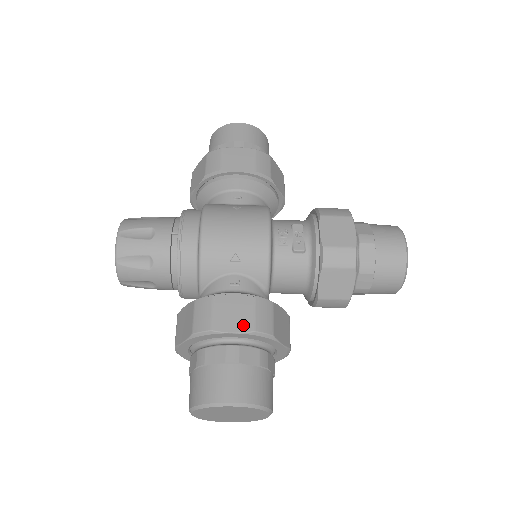
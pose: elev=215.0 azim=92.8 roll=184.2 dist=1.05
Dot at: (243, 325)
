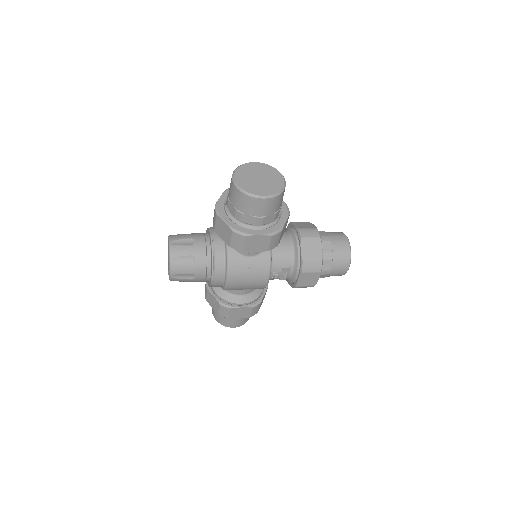
Dot at: (244, 316)
